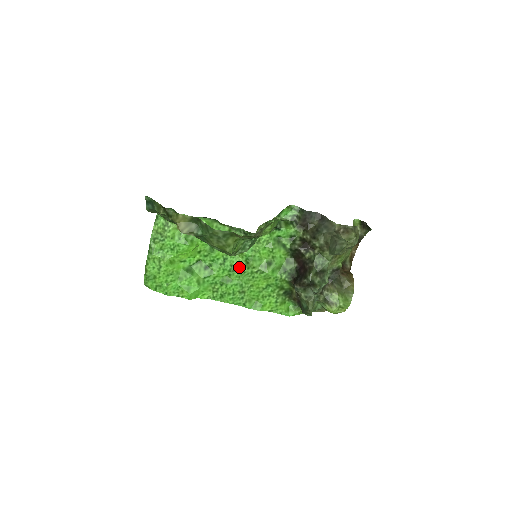
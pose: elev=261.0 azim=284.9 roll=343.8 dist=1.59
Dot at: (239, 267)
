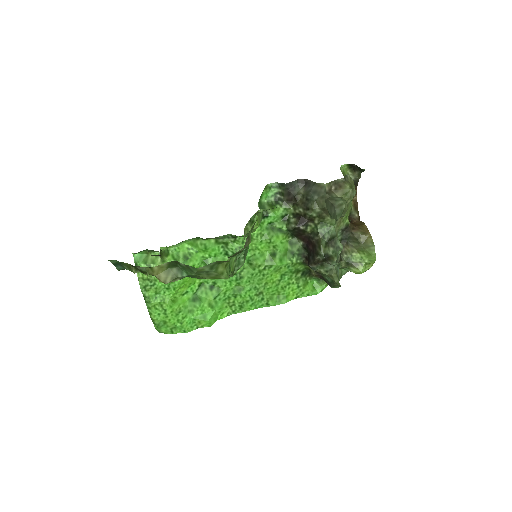
Dot at: (244, 272)
